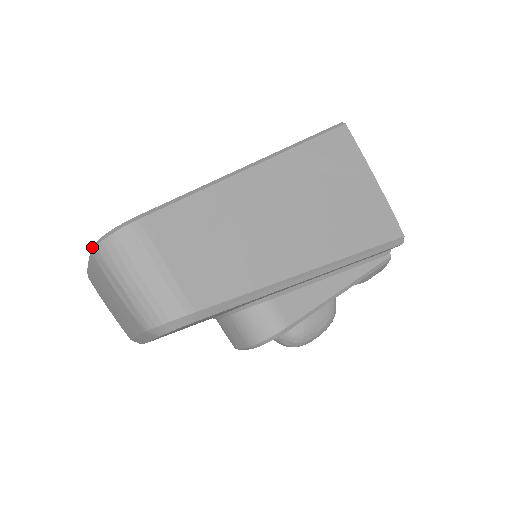
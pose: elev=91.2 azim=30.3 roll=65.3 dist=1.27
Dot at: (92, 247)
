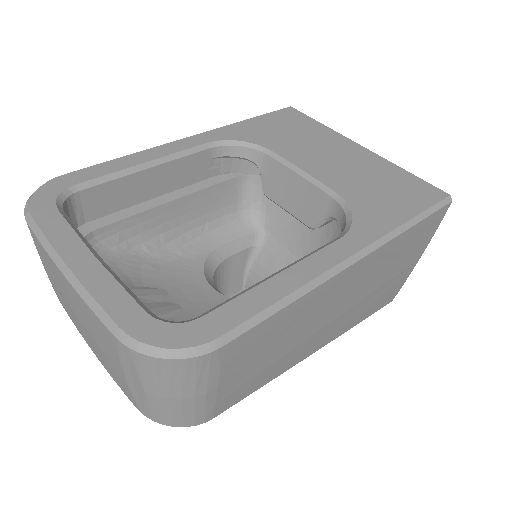
Dot at: (122, 333)
